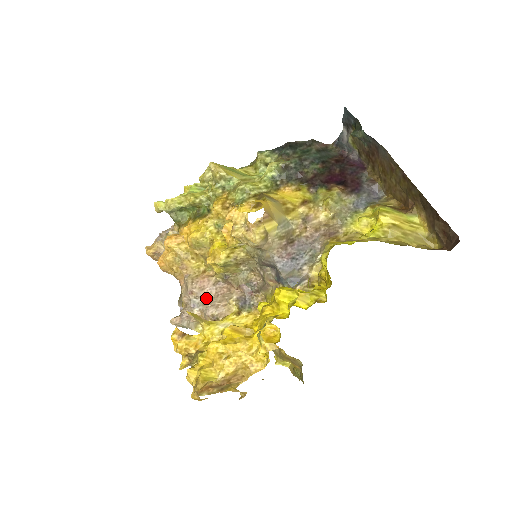
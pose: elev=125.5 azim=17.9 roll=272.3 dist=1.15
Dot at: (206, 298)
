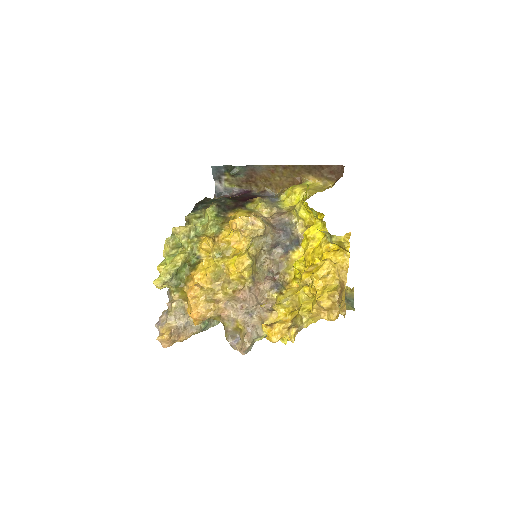
Dot at: (253, 304)
